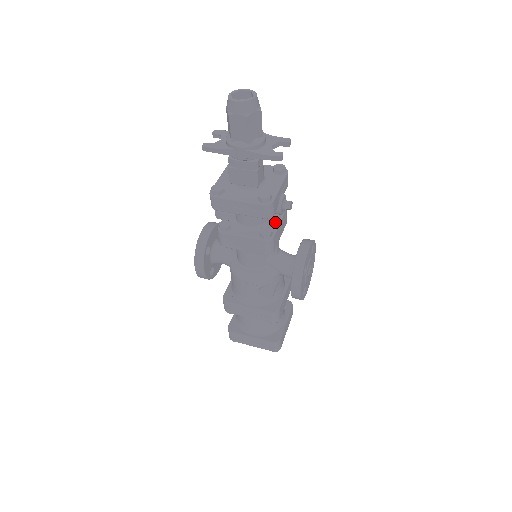
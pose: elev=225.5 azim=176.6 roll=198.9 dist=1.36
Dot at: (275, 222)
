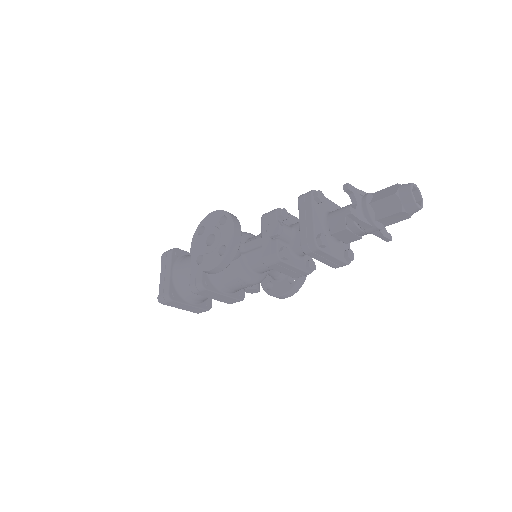
Dot at: occluded
